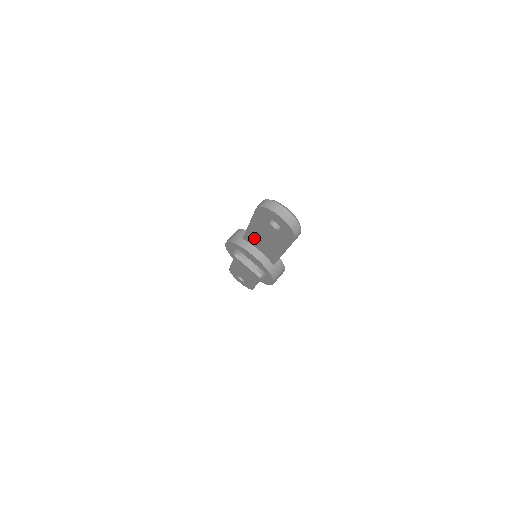
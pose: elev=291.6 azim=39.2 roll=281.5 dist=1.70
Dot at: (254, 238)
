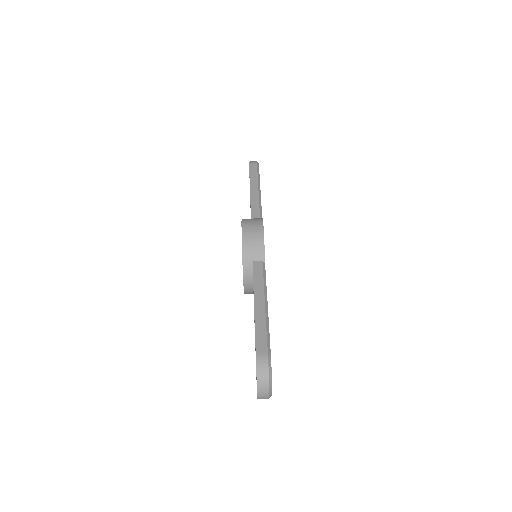
Dot at: occluded
